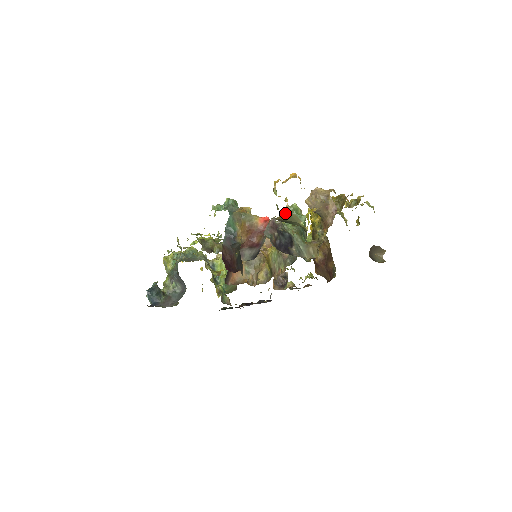
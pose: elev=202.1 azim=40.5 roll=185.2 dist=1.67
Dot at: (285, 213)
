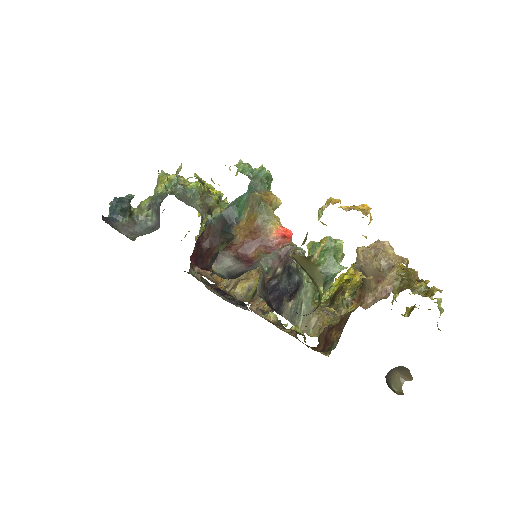
Dot at: (308, 258)
